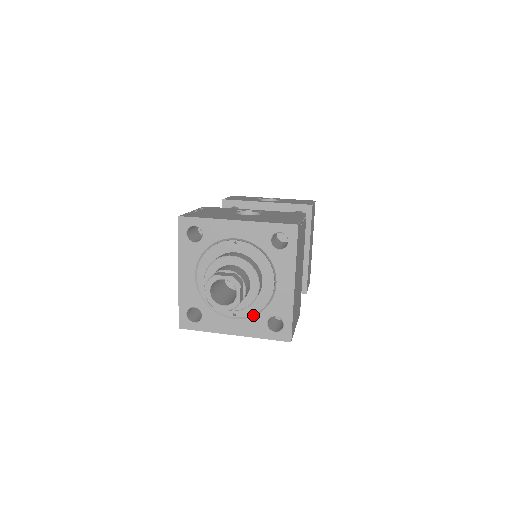
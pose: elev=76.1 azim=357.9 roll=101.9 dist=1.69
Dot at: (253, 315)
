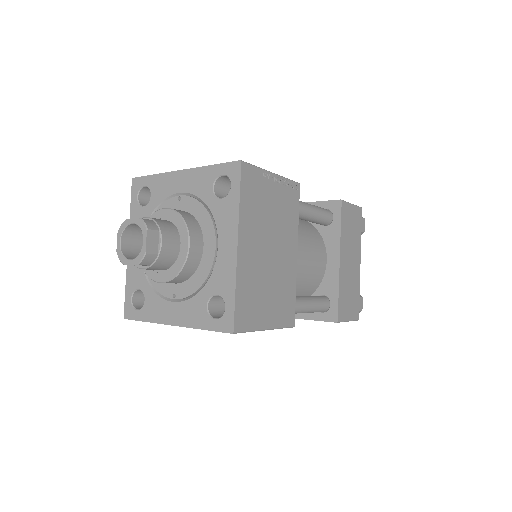
Dot at: (193, 295)
